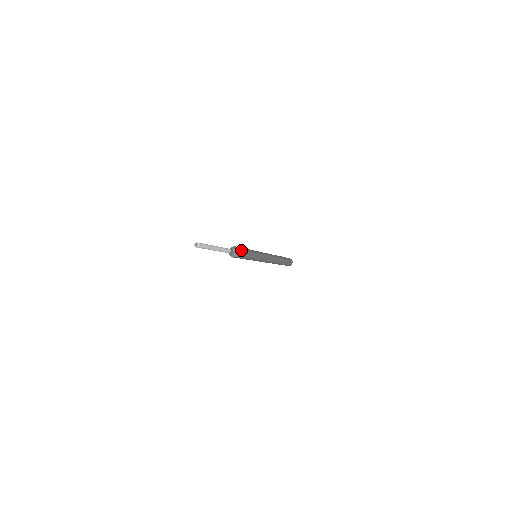
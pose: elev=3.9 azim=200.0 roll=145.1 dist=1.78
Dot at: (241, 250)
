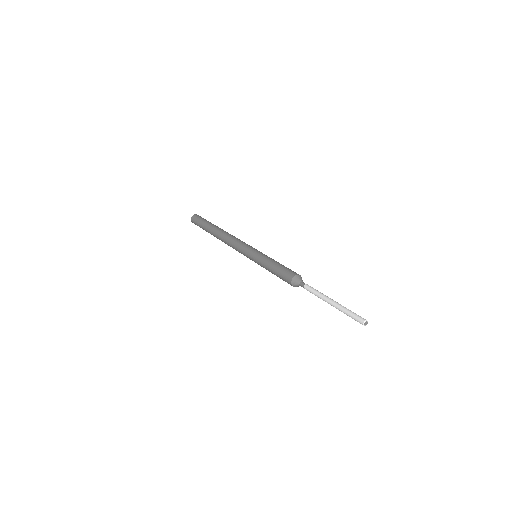
Dot at: (295, 272)
